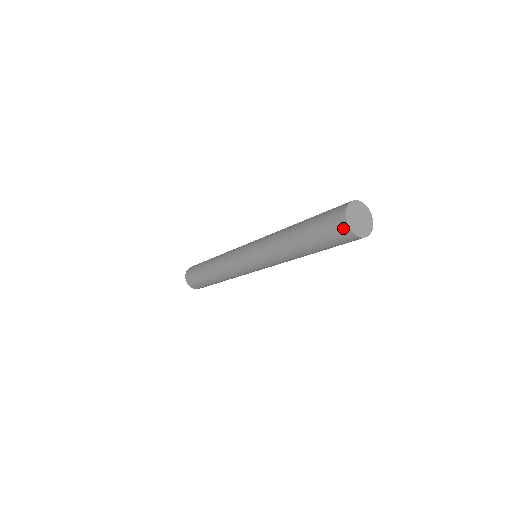
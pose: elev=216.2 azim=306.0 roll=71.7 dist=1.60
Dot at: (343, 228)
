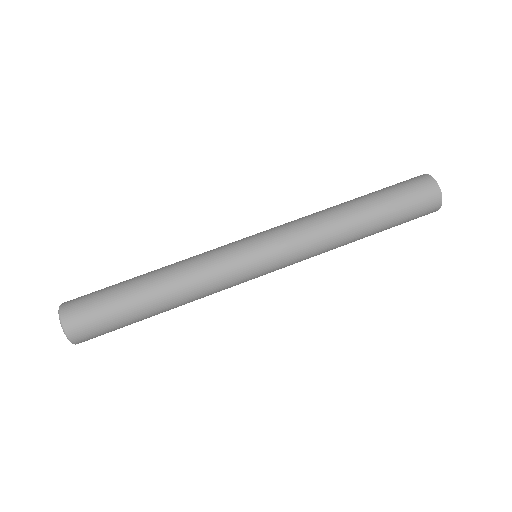
Dot at: (424, 178)
